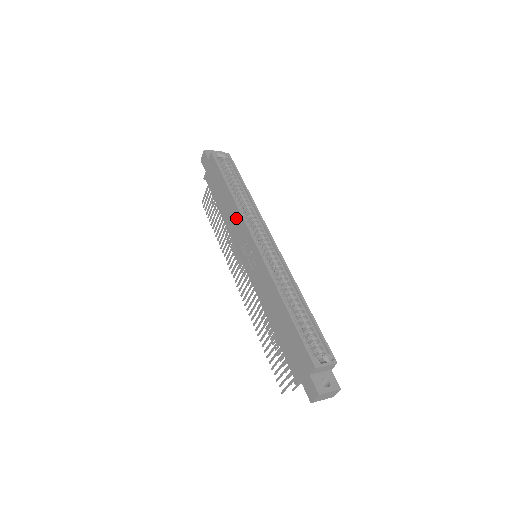
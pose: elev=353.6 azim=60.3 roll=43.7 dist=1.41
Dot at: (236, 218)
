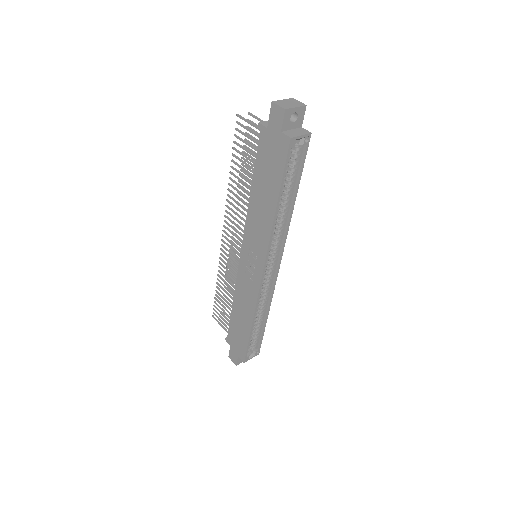
Dot at: (262, 233)
